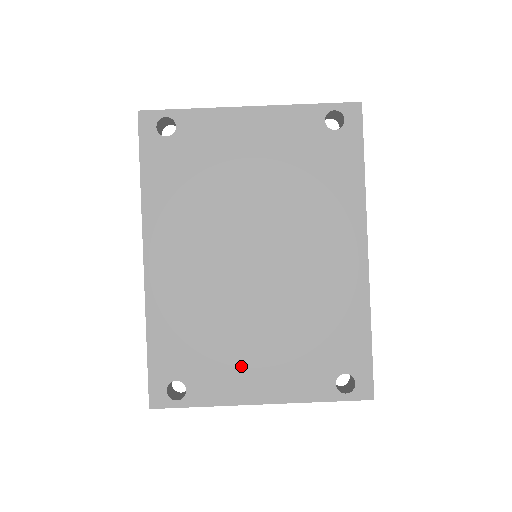
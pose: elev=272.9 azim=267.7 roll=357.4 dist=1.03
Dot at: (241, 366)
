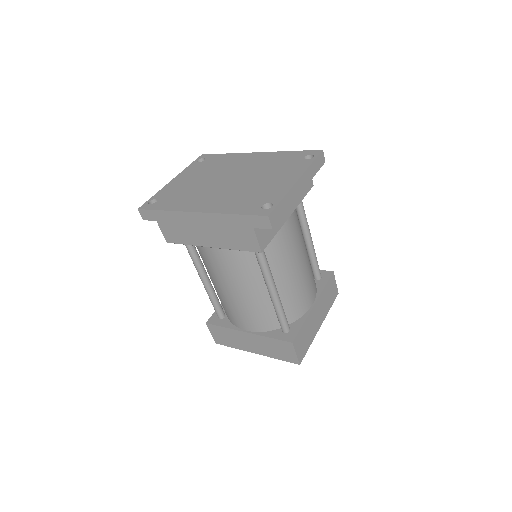
Dot at: (274, 185)
